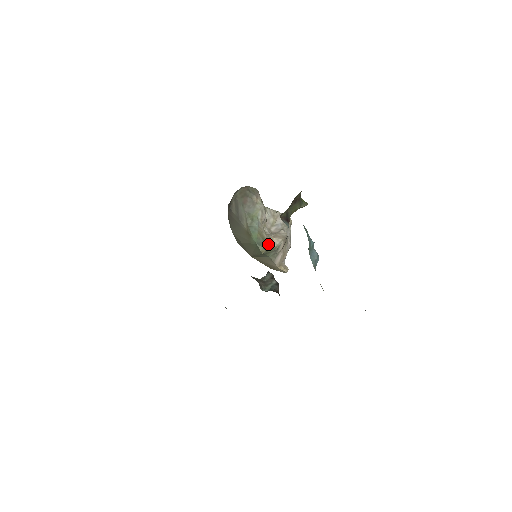
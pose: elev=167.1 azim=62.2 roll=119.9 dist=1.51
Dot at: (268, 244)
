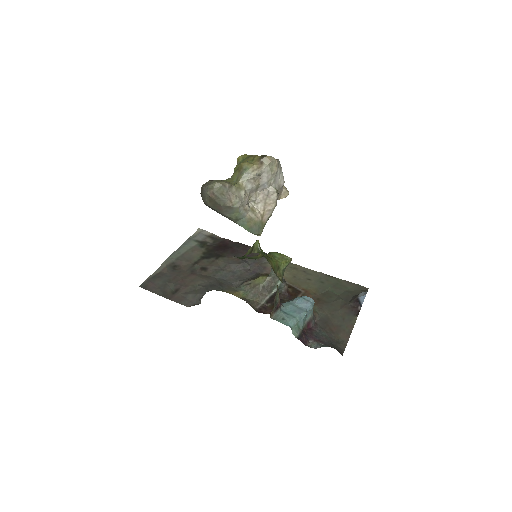
Dot at: (261, 221)
